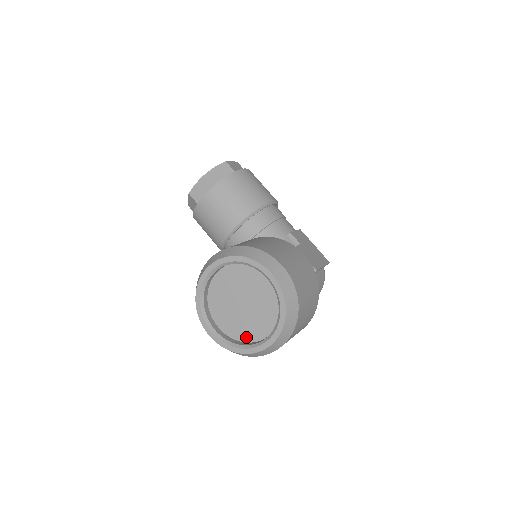
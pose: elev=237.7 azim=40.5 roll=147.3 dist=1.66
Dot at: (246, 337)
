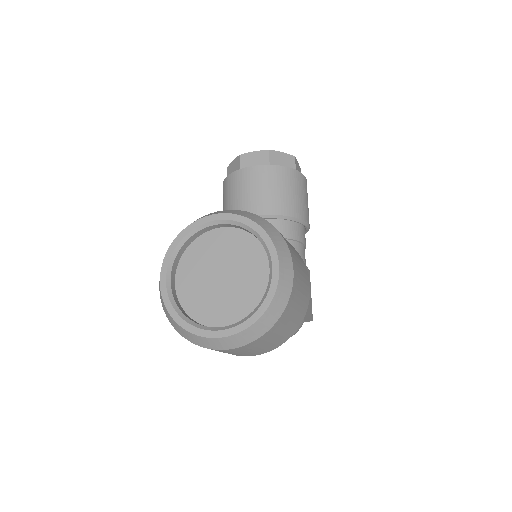
Dot at: (196, 312)
